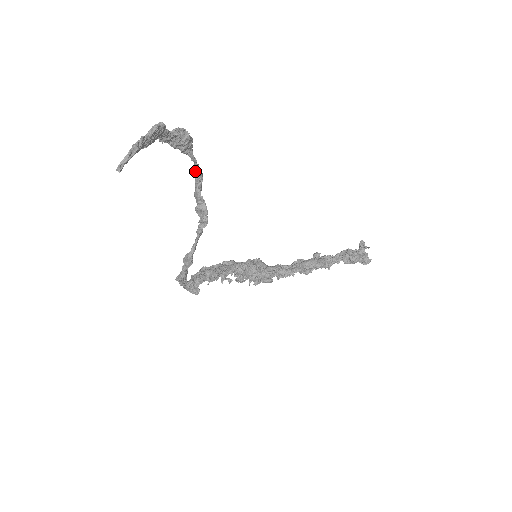
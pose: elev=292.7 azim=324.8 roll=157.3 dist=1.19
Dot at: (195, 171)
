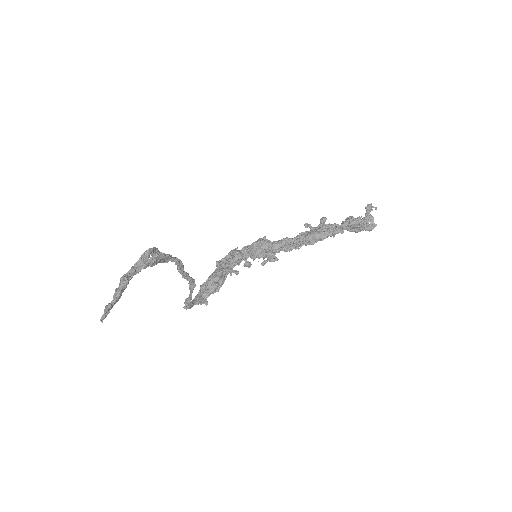
Dot at: (172, 260)
